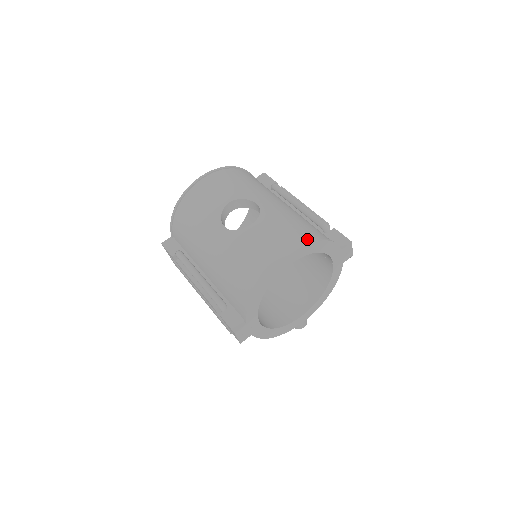
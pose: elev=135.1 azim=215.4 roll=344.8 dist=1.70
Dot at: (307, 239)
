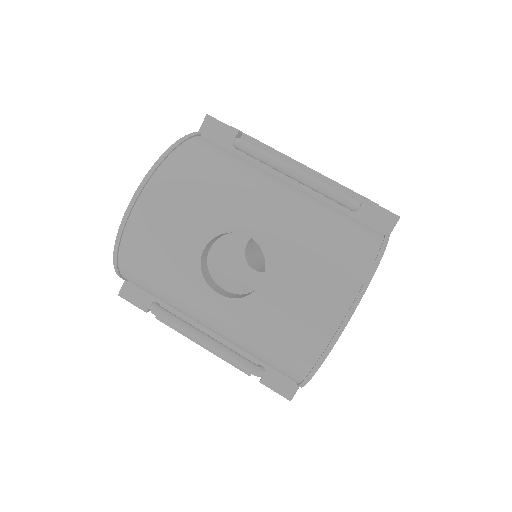
Dot at: (356, 281)
